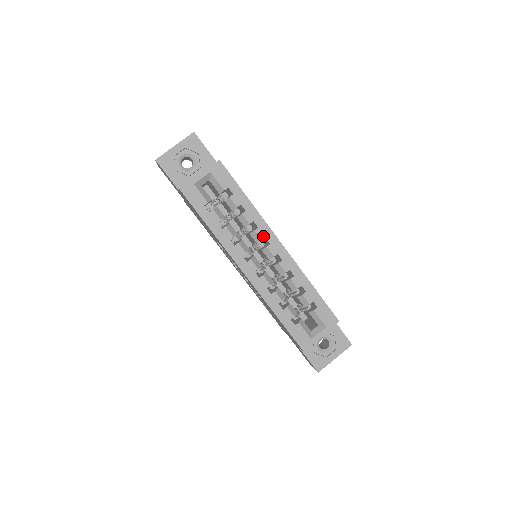
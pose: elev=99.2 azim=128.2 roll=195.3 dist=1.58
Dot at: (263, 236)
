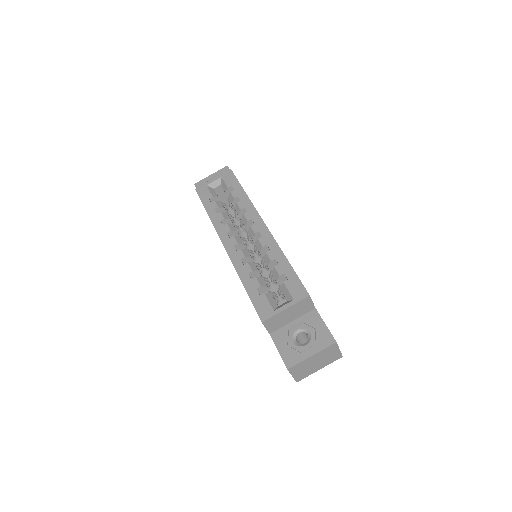
Dot at: (250, 218)
